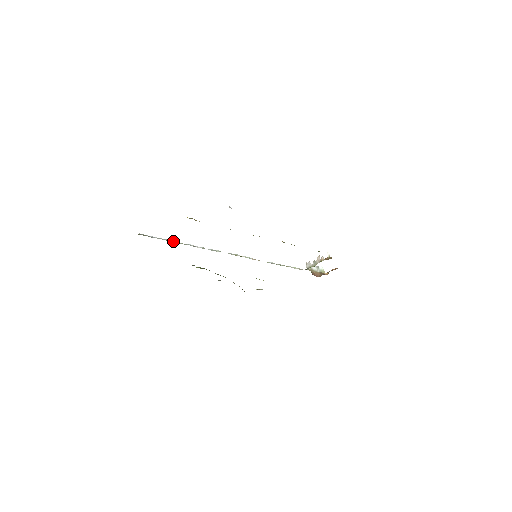
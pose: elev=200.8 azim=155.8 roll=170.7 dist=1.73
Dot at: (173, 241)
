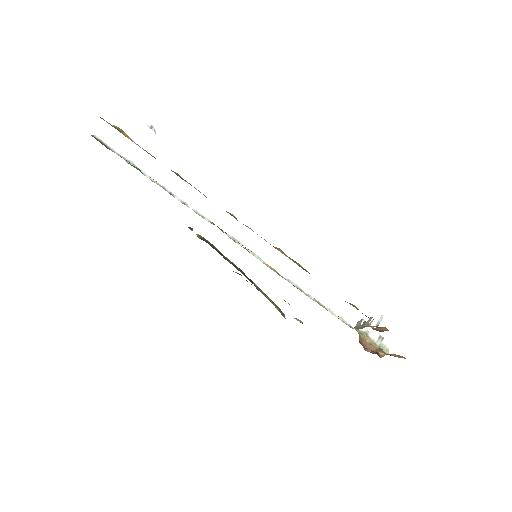
Dot at: (141, 170)
